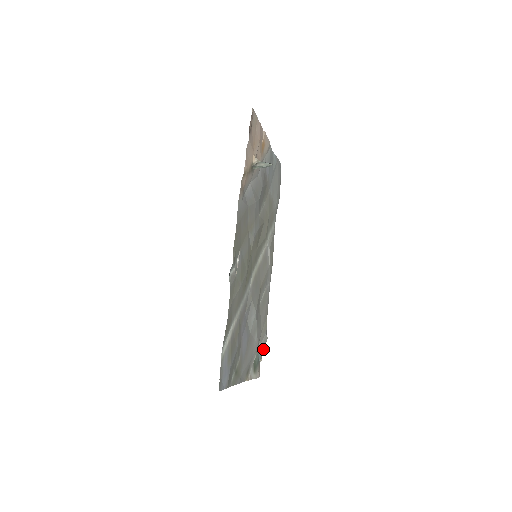
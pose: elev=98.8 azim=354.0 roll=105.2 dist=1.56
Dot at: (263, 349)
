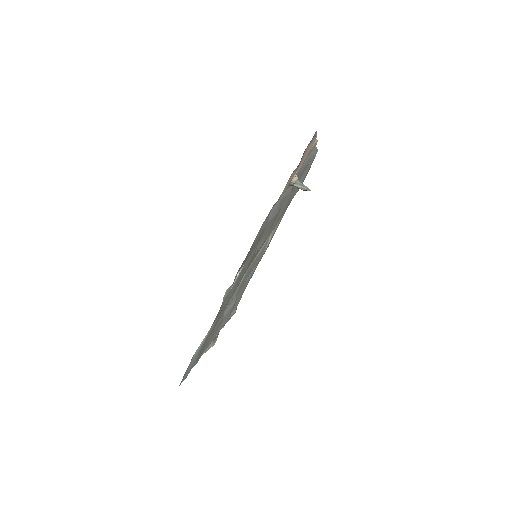
Dot at: (228, 320)
